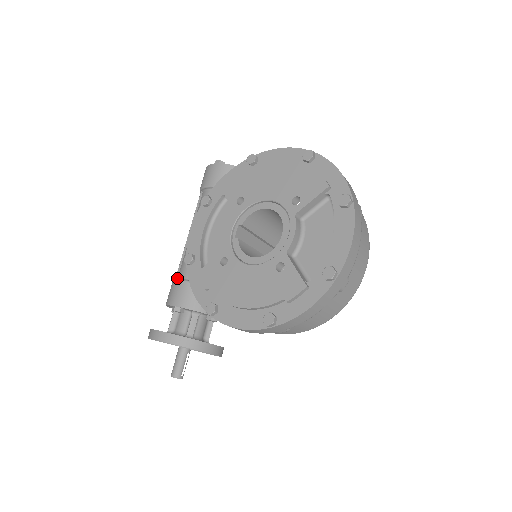
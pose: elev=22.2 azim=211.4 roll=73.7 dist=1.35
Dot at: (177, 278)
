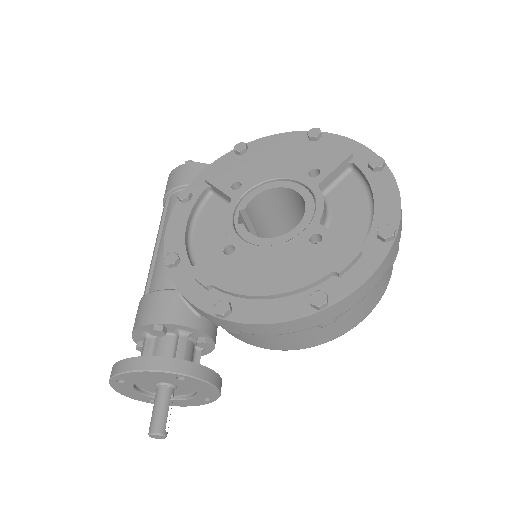
Dot at: occluded
